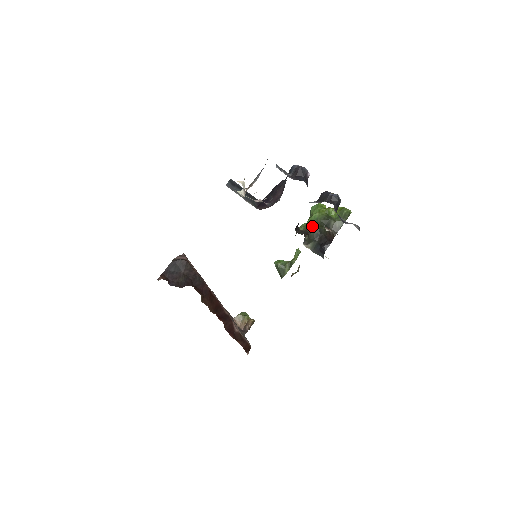
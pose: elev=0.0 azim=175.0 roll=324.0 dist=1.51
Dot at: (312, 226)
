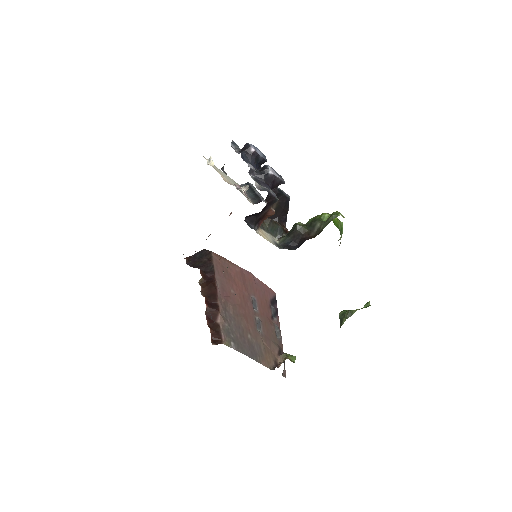
Dot at: (294, 224)
